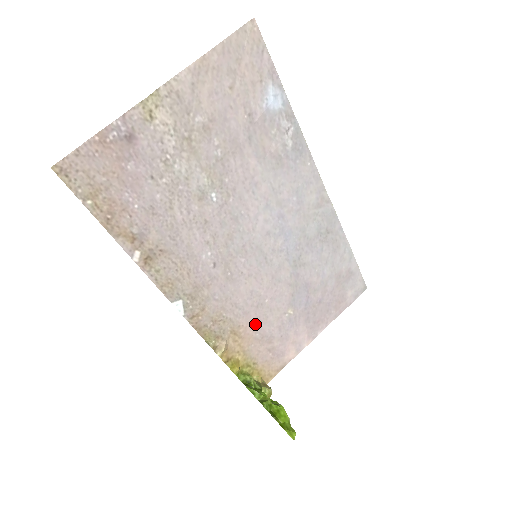
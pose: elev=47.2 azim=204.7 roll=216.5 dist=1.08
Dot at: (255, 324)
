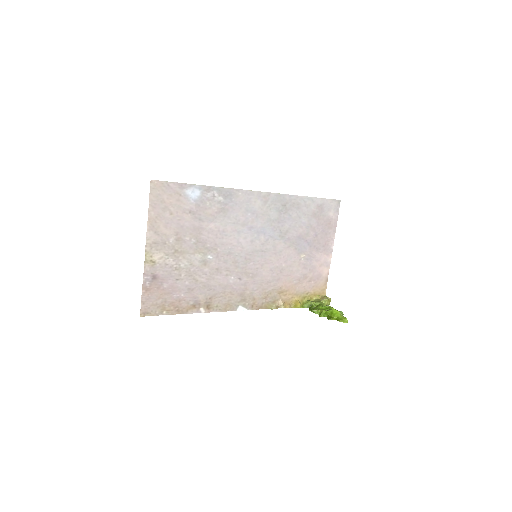
Dot at: (288, 279)
